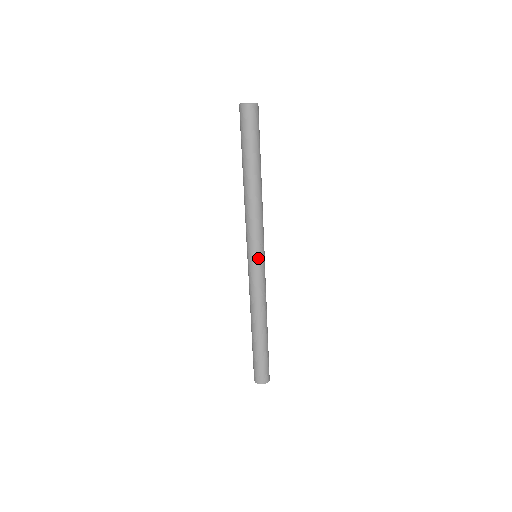
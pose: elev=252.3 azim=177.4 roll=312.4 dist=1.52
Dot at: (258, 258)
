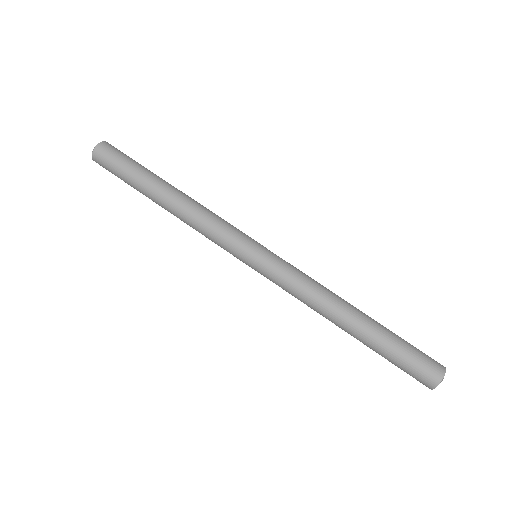
Dot at: (261, 246)
